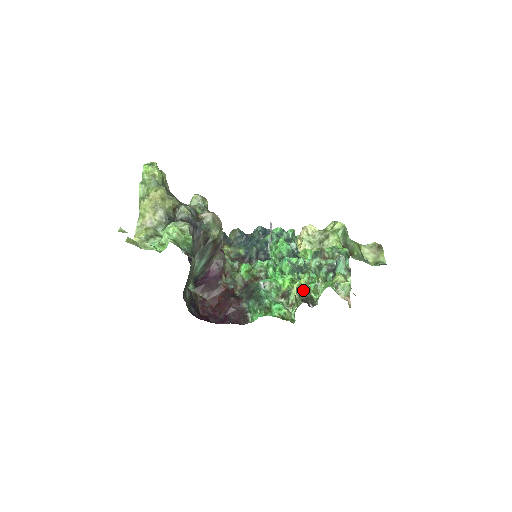
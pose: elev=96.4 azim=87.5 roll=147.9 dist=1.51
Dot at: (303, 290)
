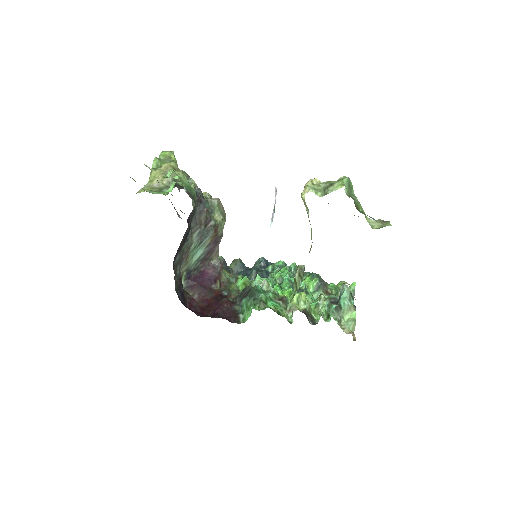
Dot at: (304, 267)
